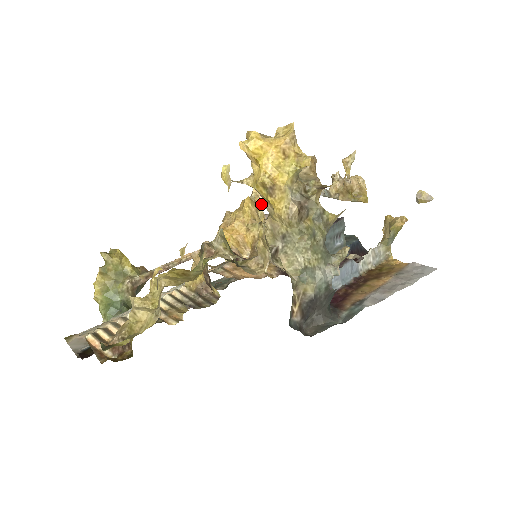
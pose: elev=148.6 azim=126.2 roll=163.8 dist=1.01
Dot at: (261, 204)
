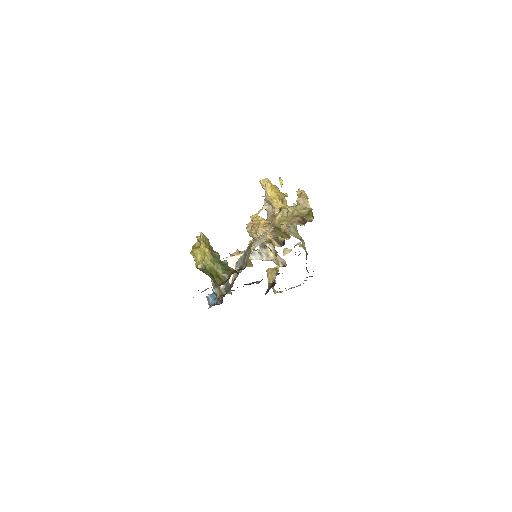
Dot at: occluded
